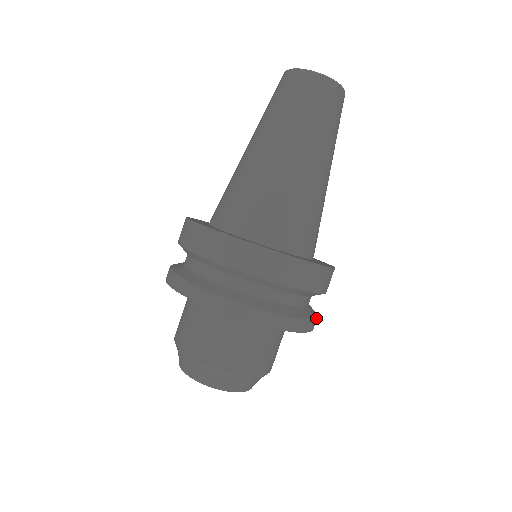
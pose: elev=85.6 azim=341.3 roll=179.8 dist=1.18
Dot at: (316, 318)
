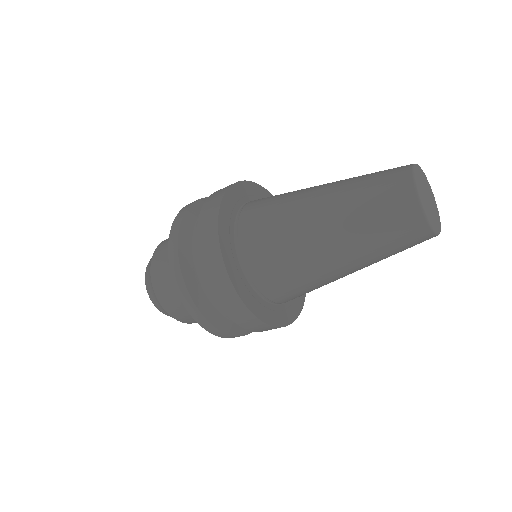
Dot at: occluded
